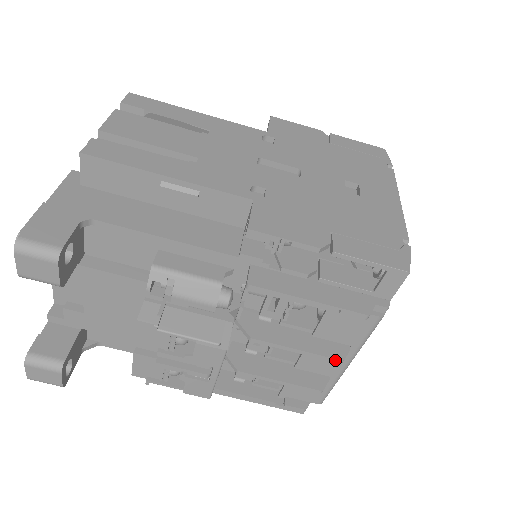
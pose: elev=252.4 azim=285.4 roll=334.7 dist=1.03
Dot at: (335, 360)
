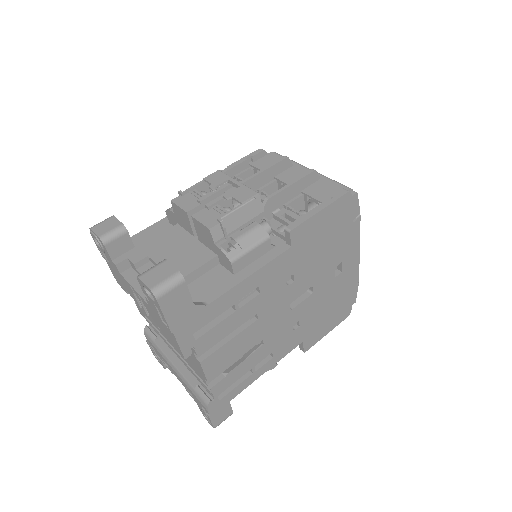
Dot at: (283, 158)
